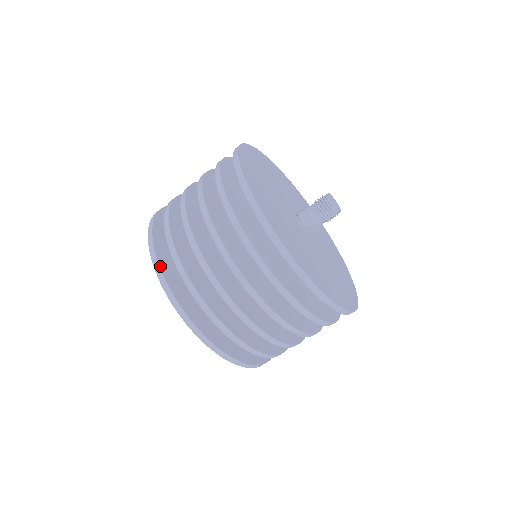
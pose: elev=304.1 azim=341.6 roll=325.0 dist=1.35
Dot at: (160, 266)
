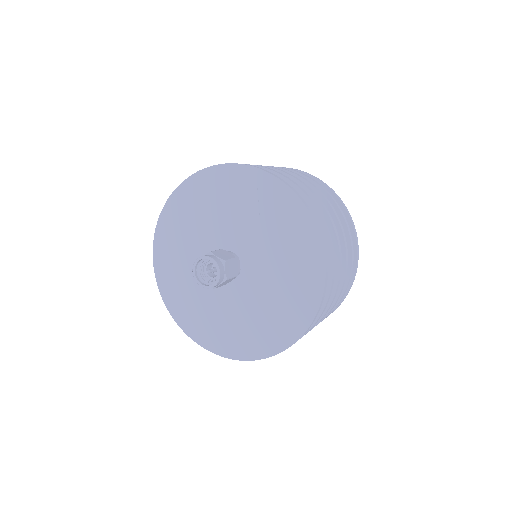
Dot at: occluded
